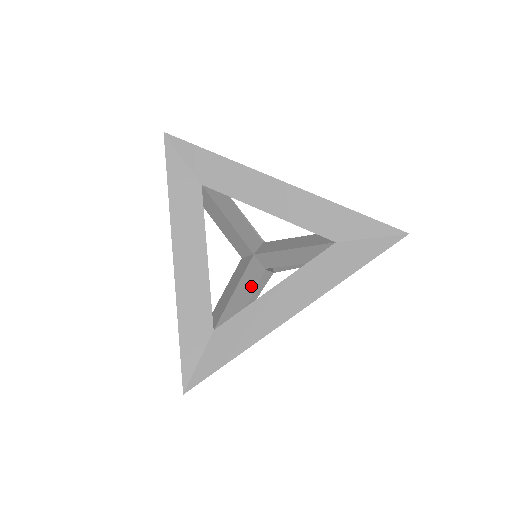
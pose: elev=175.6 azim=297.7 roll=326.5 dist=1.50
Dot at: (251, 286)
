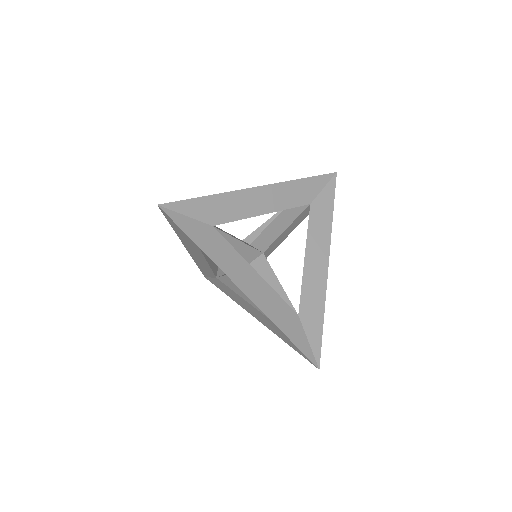
Dot at: occluded
